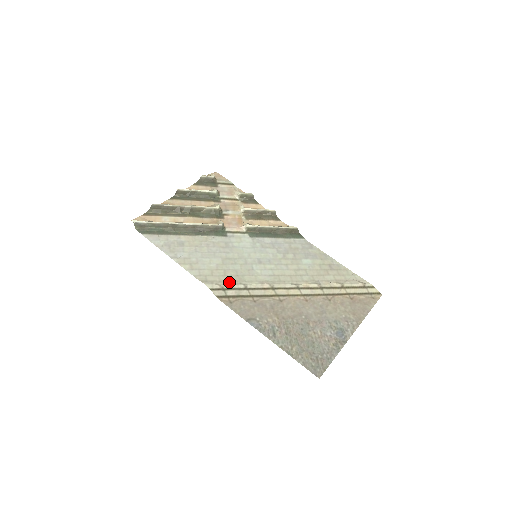
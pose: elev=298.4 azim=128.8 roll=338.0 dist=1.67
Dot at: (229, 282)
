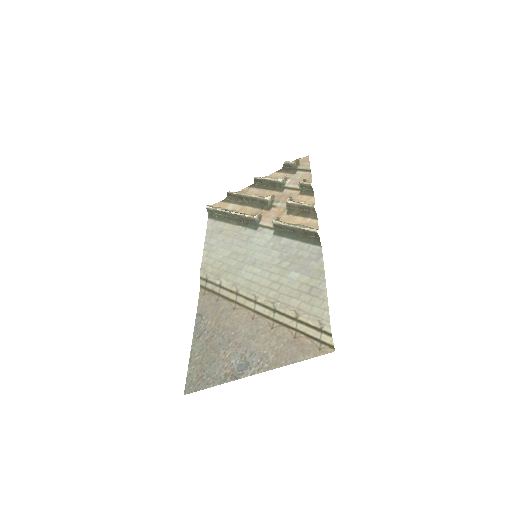
Dot at: (214, 275)
